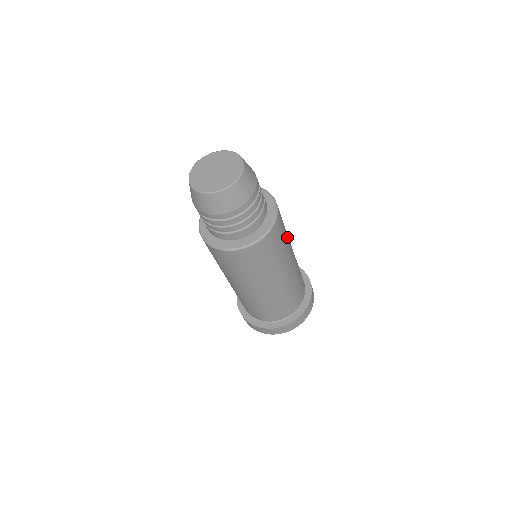
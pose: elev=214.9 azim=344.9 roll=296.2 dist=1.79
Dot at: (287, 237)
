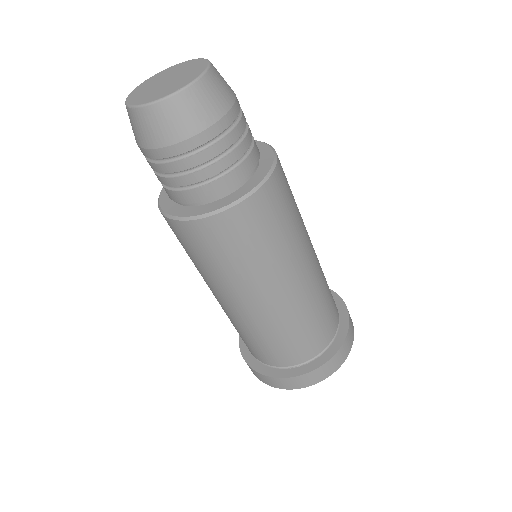
Dot at: occluded
